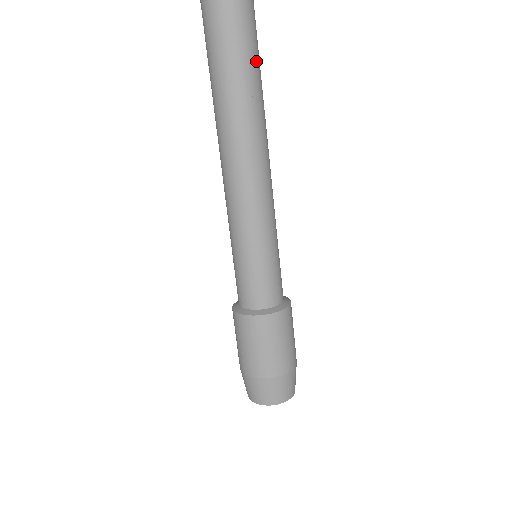
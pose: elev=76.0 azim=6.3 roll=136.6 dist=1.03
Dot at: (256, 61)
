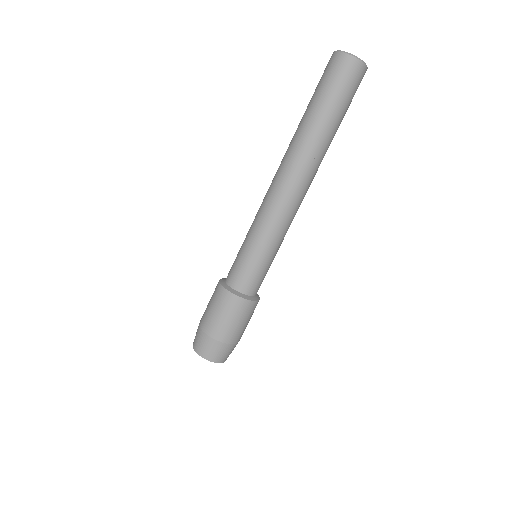
Dot at: (331, 136)
